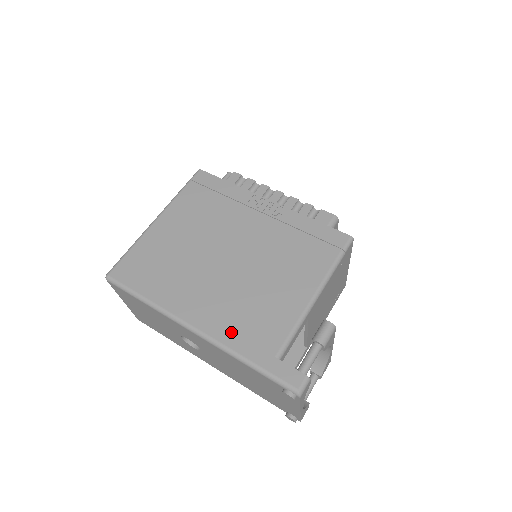
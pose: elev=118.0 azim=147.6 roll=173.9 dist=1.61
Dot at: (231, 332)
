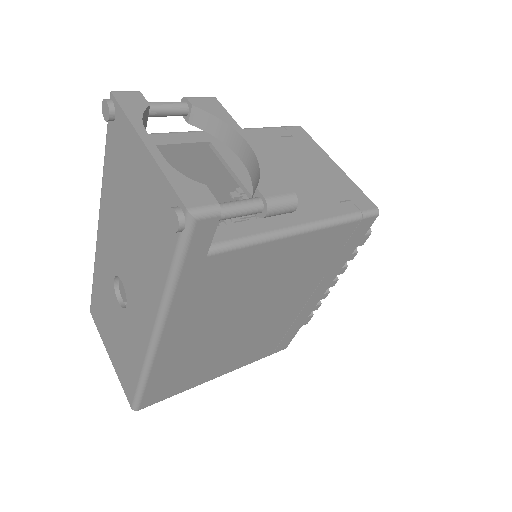
Dot at: occluded
